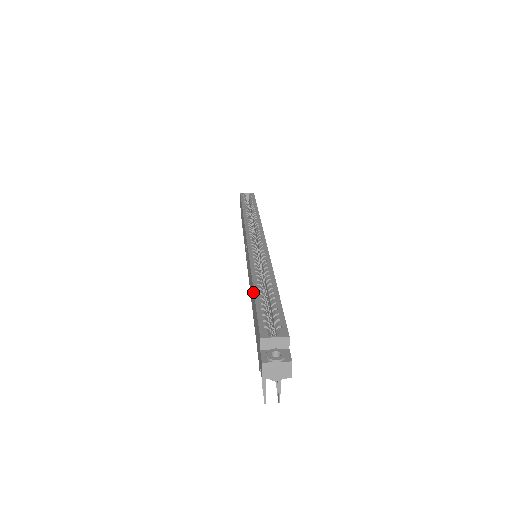
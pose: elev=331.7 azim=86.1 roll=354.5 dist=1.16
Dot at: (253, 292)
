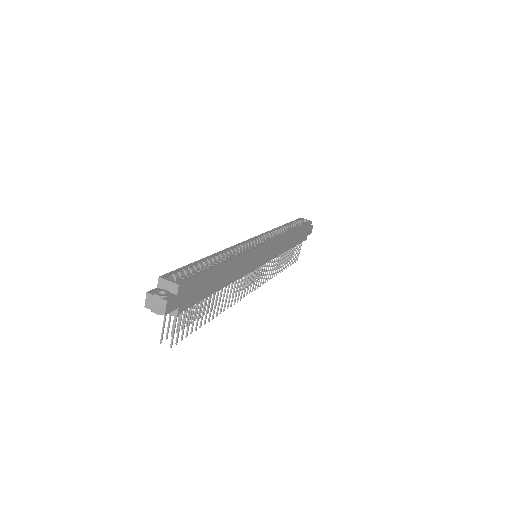
Dot at: (202, 261)
